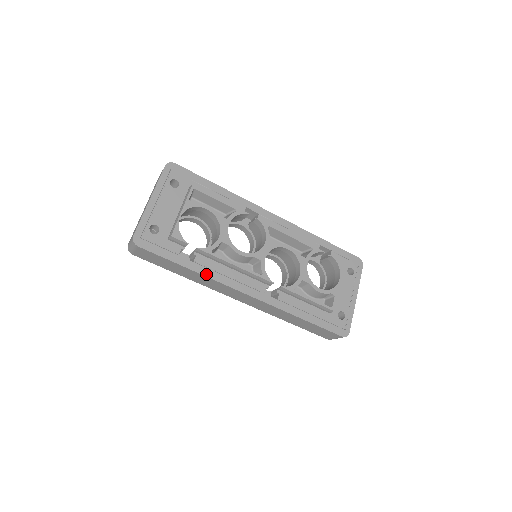
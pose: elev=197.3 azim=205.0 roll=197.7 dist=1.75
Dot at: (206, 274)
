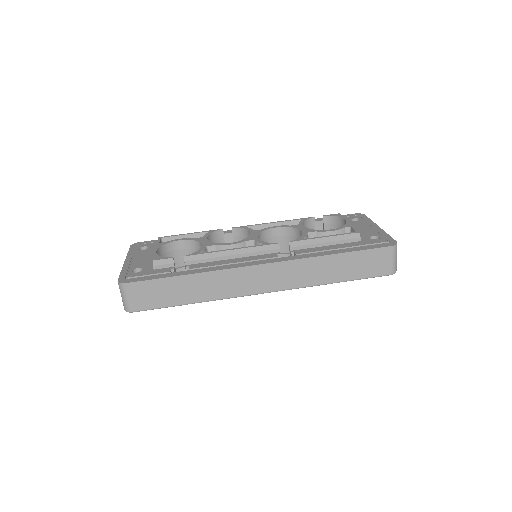
Dot at: (207, 271)
